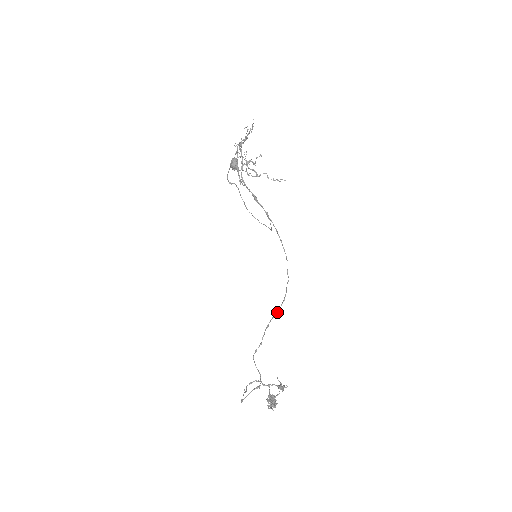
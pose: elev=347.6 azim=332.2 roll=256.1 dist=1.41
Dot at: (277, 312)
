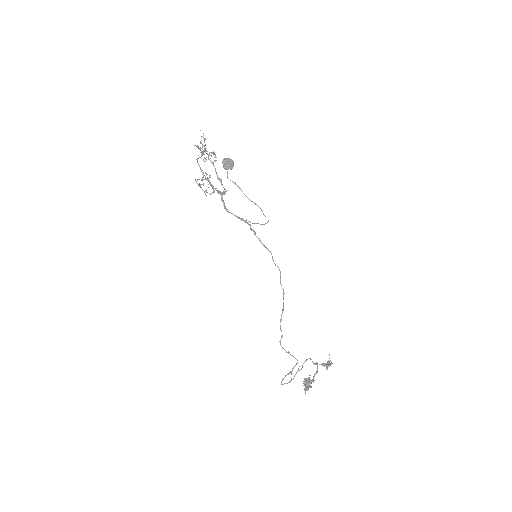
Dot at: (283, 306)
